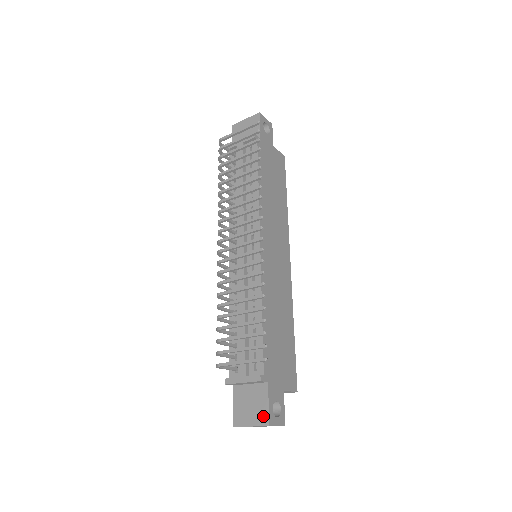
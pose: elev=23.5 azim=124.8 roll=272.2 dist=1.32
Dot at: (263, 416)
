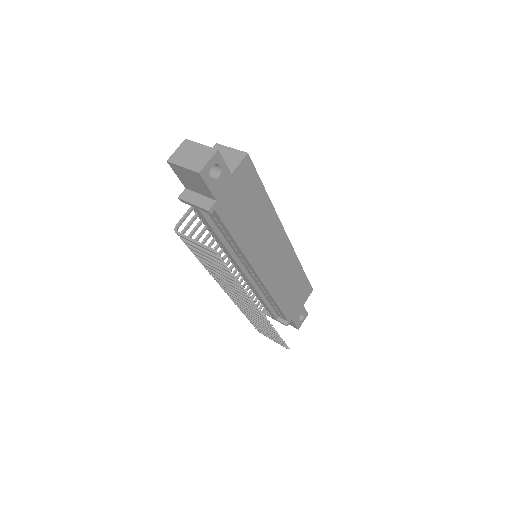
Dot at: (293, 326)
